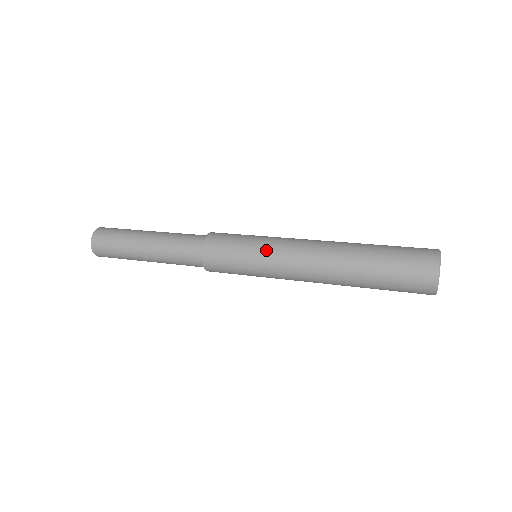
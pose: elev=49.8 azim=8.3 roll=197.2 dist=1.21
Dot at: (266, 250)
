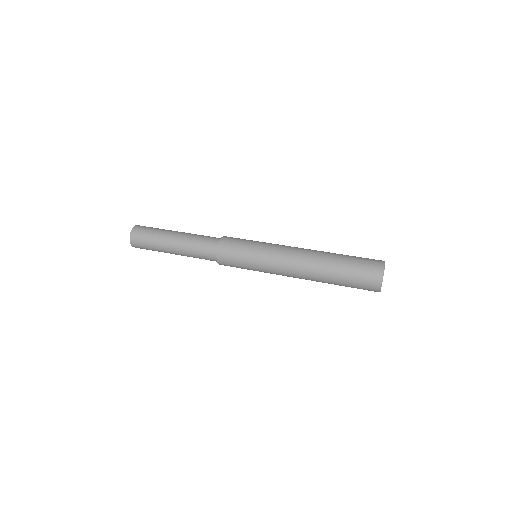
Dot at: (263, 267)
